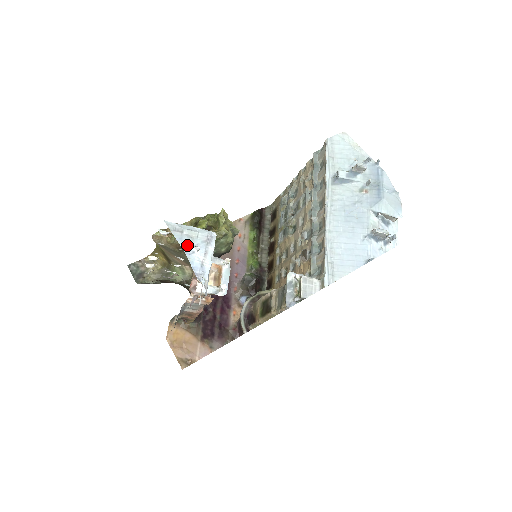
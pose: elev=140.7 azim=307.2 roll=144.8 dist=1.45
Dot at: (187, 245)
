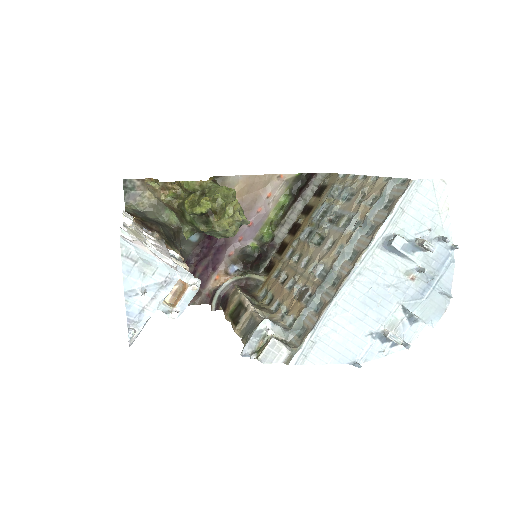
Dot at: (132, 284)
